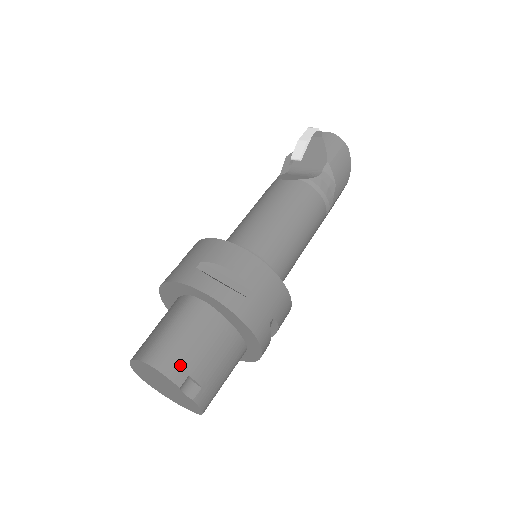
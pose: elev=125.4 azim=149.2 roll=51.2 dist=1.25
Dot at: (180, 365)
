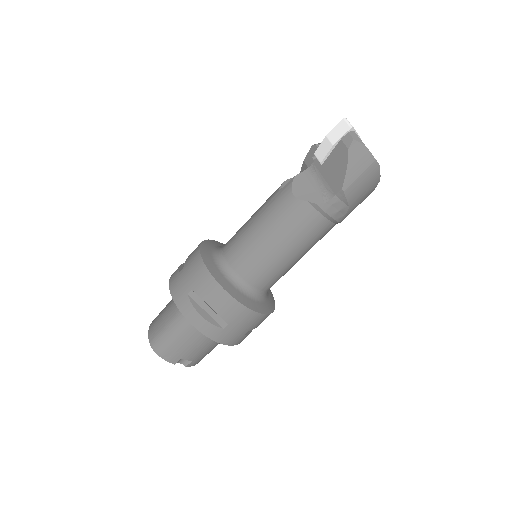
Dot at: (174, 354)
